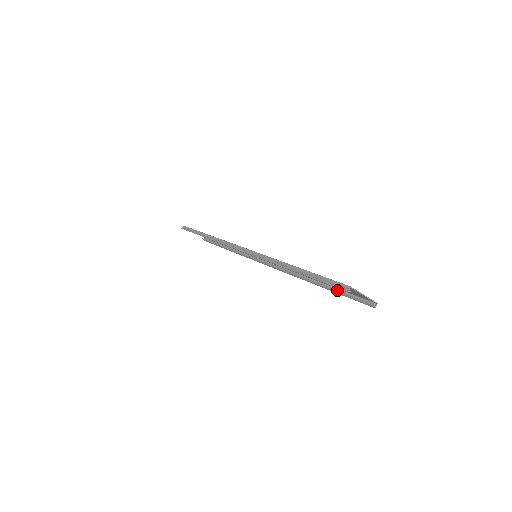
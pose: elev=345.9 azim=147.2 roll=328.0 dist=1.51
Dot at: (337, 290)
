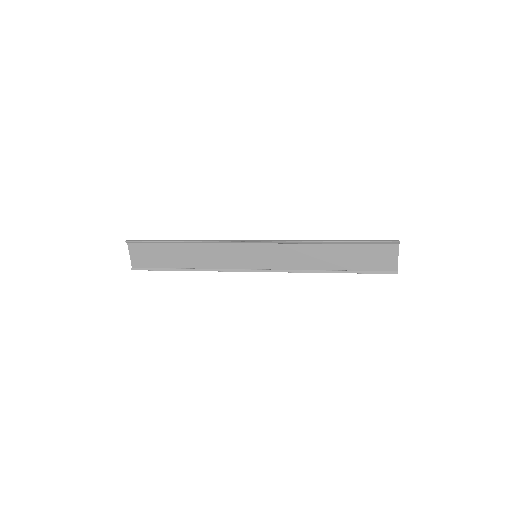
Dot at: (355, 271)
